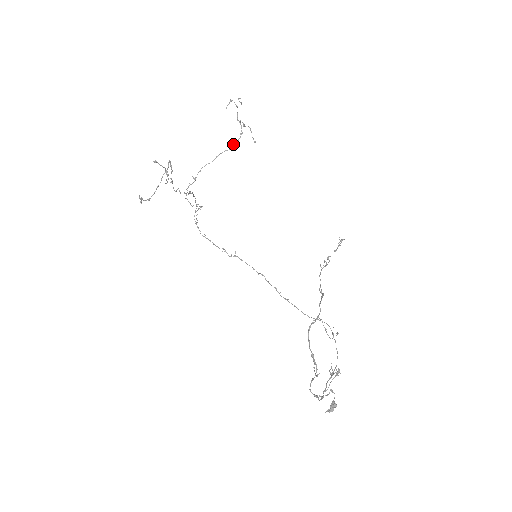
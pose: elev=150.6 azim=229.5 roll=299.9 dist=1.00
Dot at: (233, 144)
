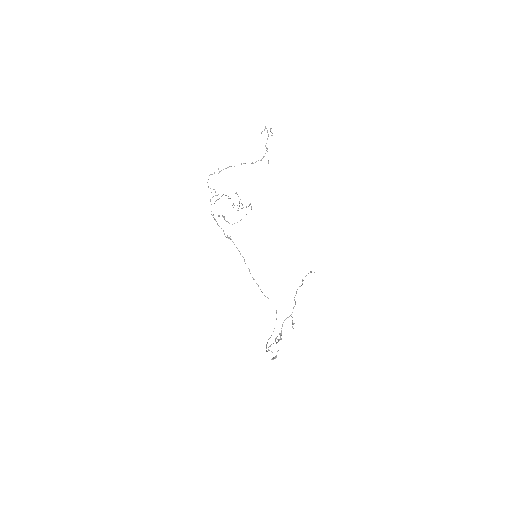
Dot at: (256, 161)
